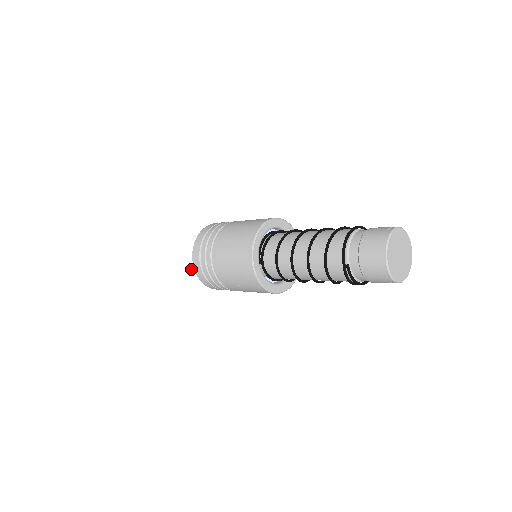
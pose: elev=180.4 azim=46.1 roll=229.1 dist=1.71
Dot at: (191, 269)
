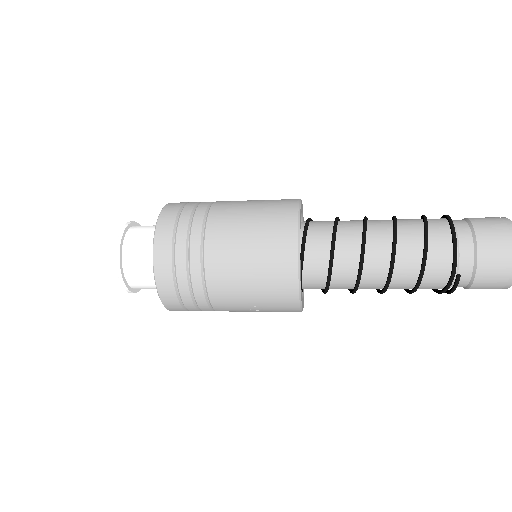
Dot at: (127, 284)
